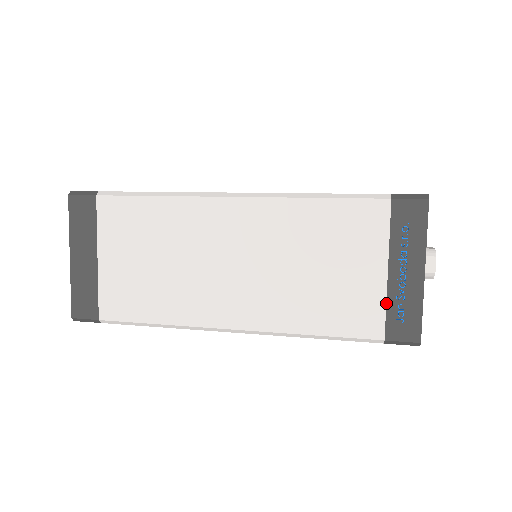
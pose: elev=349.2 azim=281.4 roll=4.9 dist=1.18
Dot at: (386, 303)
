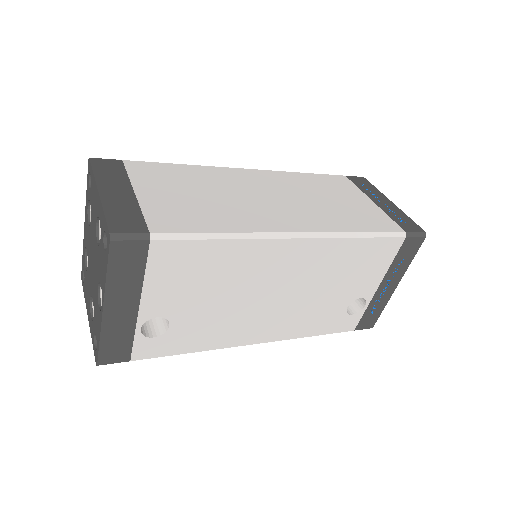
Dot at: (387, 215)
